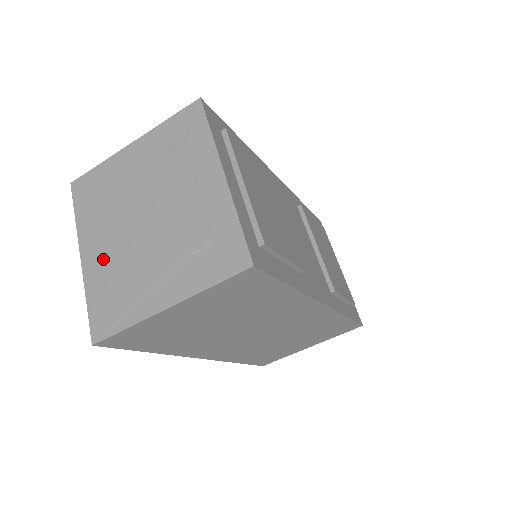
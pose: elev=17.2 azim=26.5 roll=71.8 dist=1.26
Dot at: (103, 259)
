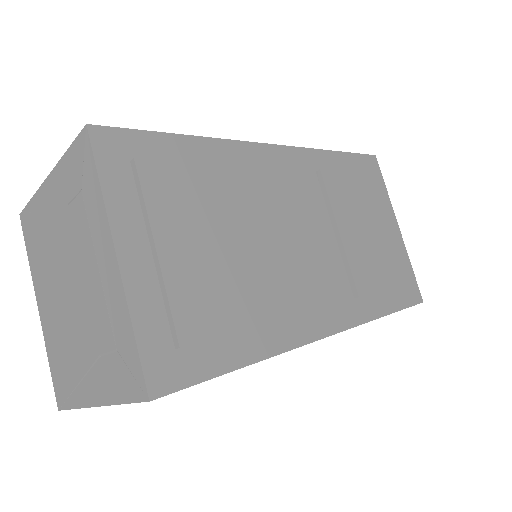
Dot at: (50, 321)
